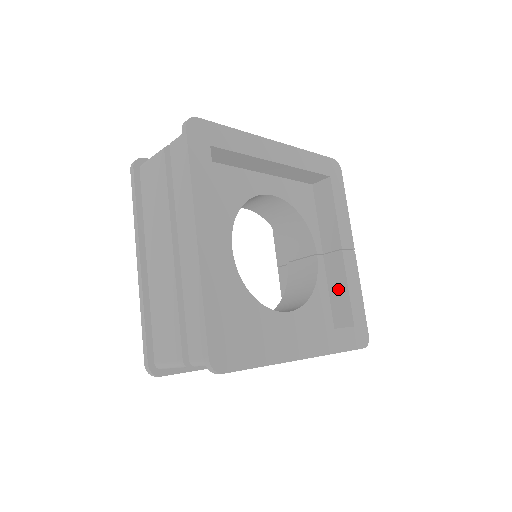
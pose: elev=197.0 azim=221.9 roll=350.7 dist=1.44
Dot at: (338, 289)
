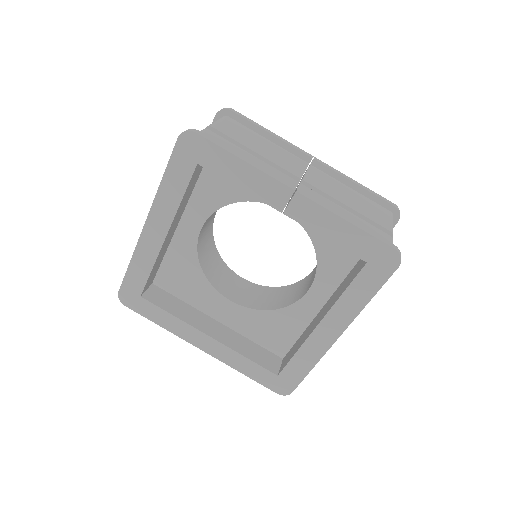
Dot at: occluded
